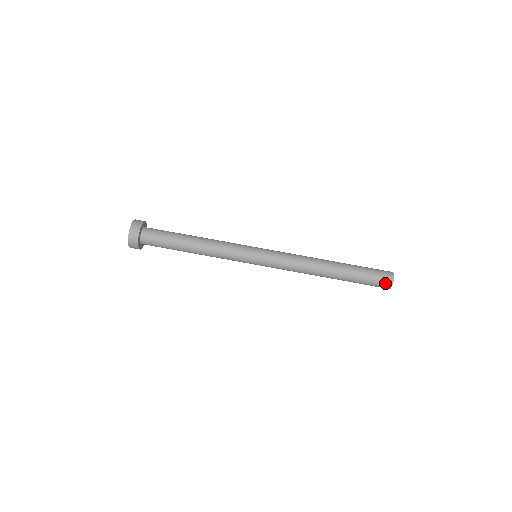
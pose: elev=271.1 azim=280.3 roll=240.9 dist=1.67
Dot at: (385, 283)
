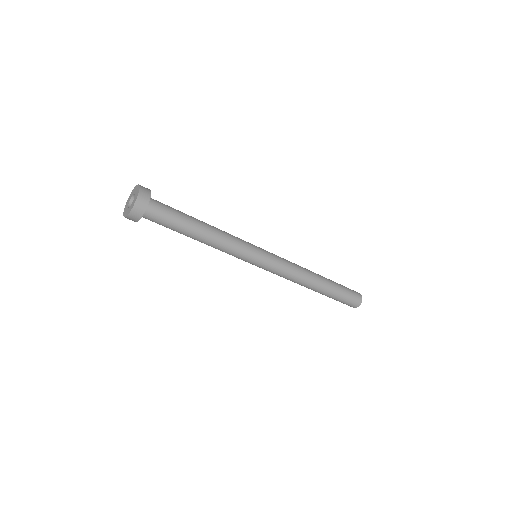
Dot at: (354, 304)
